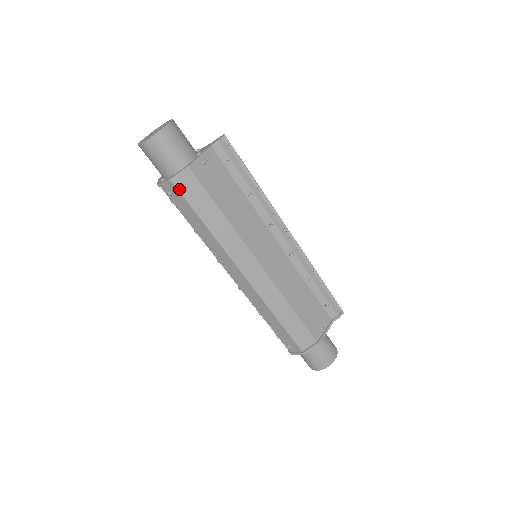
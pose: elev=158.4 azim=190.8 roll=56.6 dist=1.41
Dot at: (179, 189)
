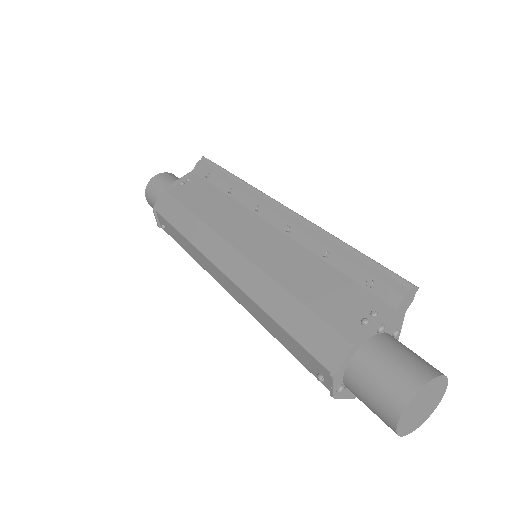
Dot at: (161, 214)
